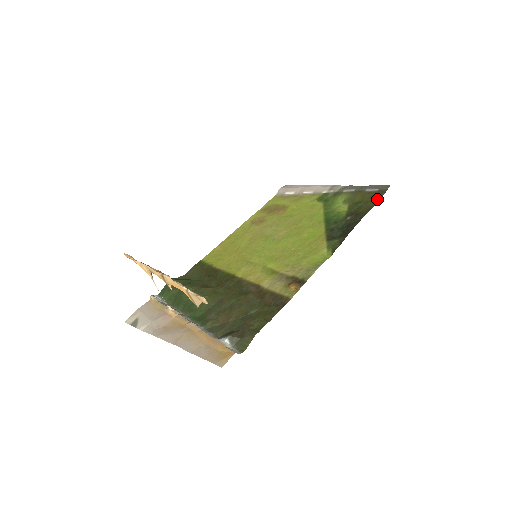
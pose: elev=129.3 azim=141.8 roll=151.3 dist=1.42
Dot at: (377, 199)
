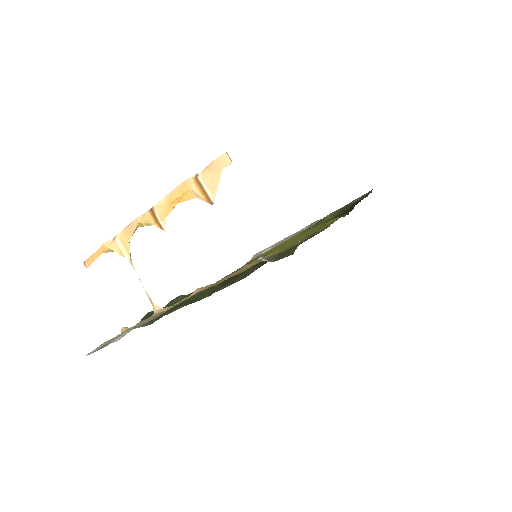
Dot at: (366, 195)
